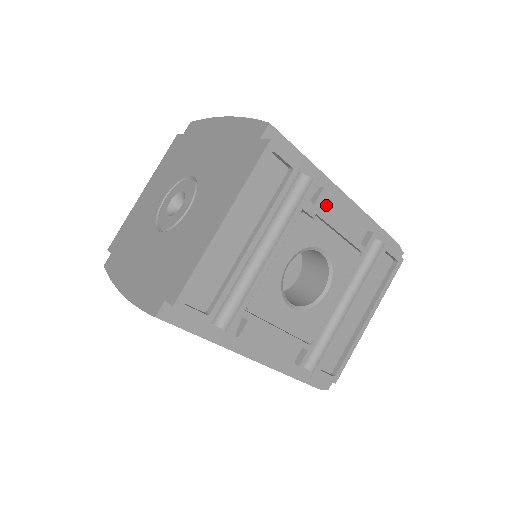
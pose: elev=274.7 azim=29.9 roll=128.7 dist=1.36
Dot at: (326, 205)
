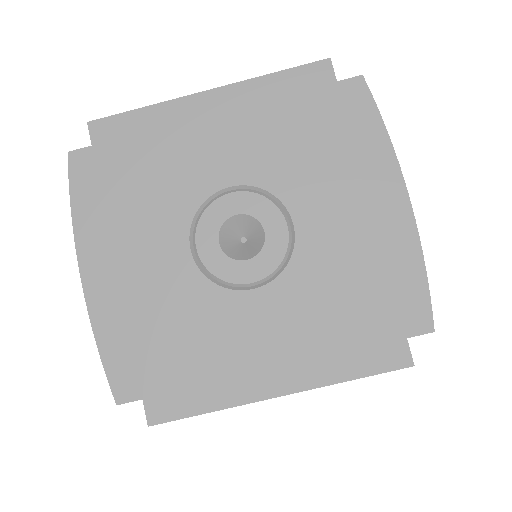
Dot at: occluded
